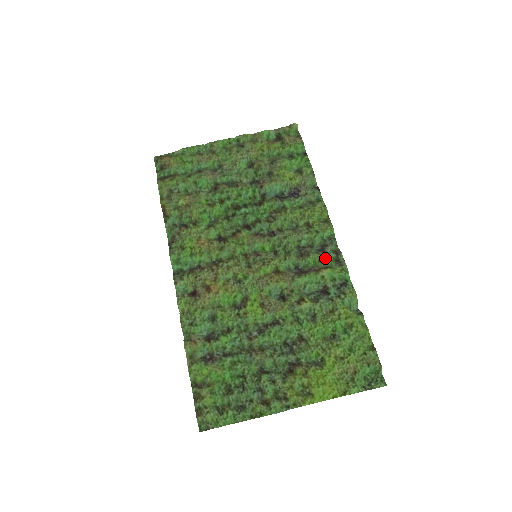
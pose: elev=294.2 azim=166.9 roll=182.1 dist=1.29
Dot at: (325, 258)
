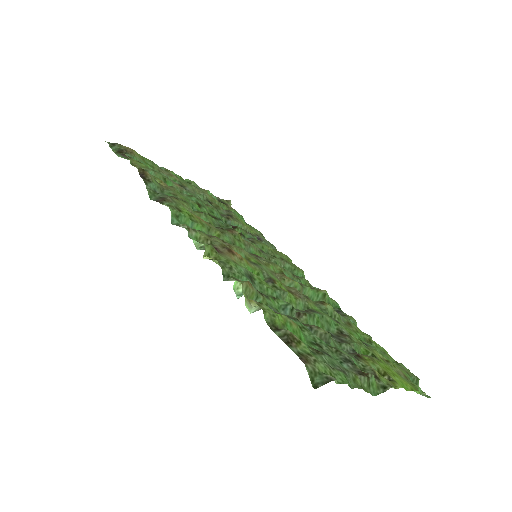
Dot at: (313, 287)
